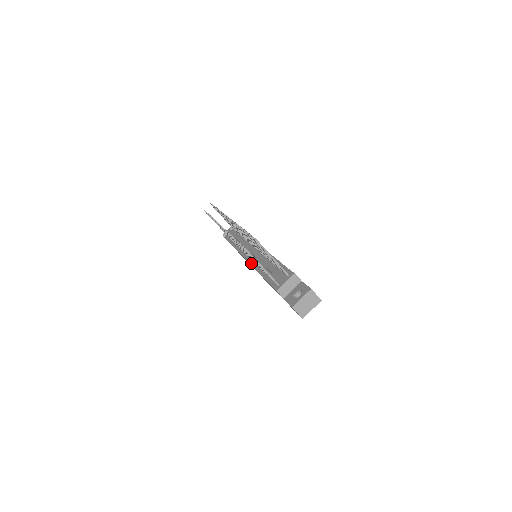
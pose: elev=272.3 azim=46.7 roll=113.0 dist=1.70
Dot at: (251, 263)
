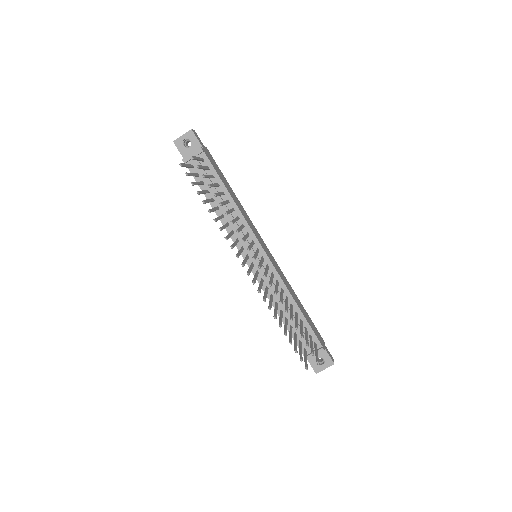
Dot at: occluded
